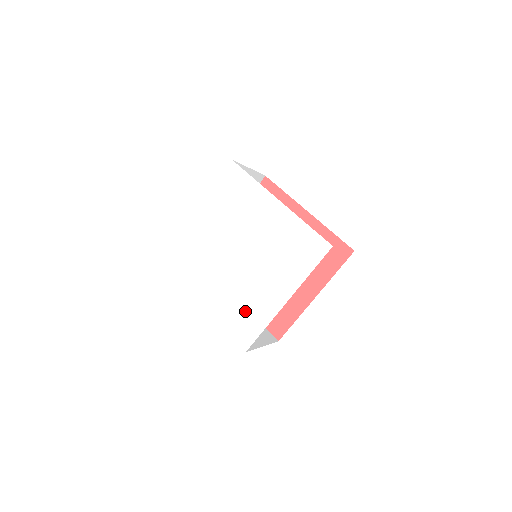
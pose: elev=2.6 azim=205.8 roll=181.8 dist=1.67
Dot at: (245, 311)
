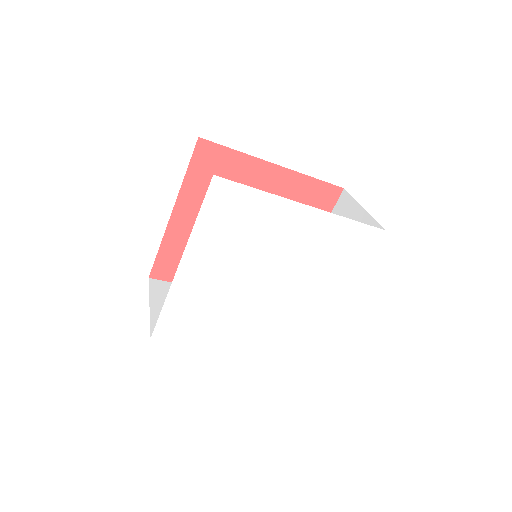
Dot at: (297, 331)
